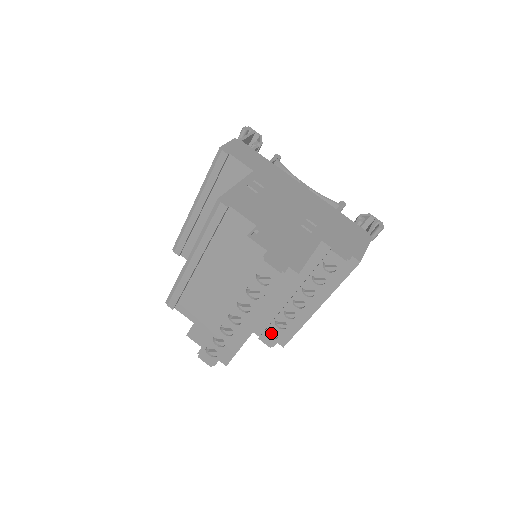
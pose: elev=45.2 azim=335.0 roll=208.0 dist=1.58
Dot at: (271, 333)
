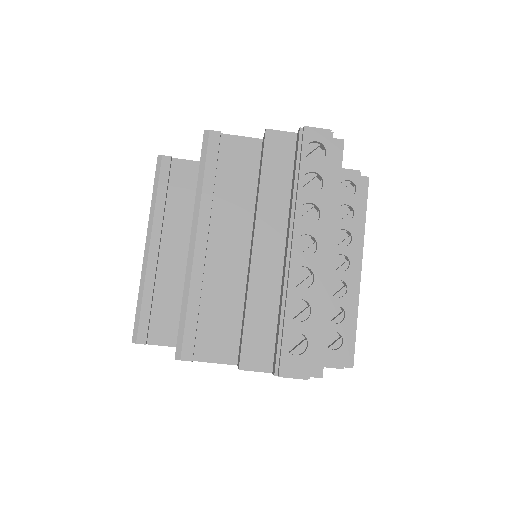
Dot at: (330, 345)
